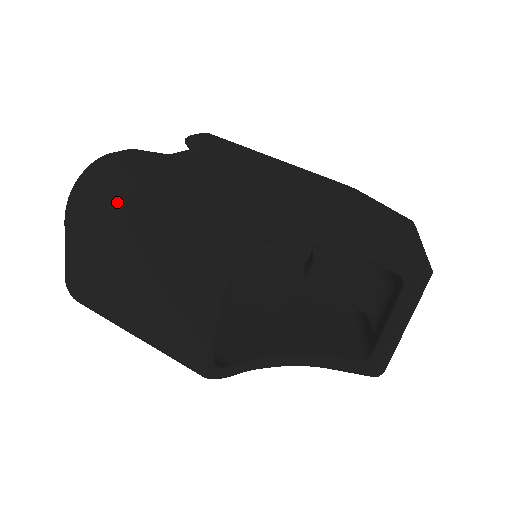
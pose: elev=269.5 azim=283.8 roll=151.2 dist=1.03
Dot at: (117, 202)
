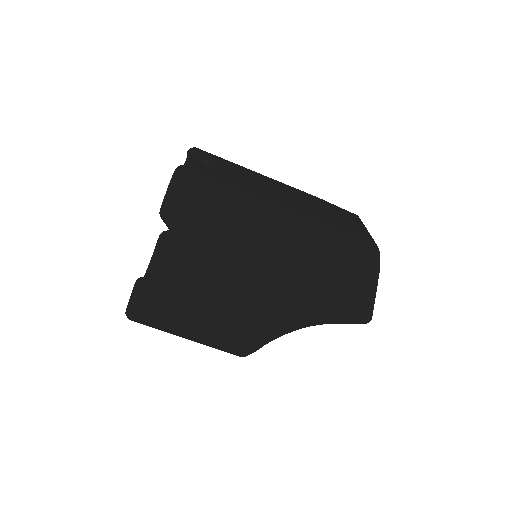
Dot at: occluded
